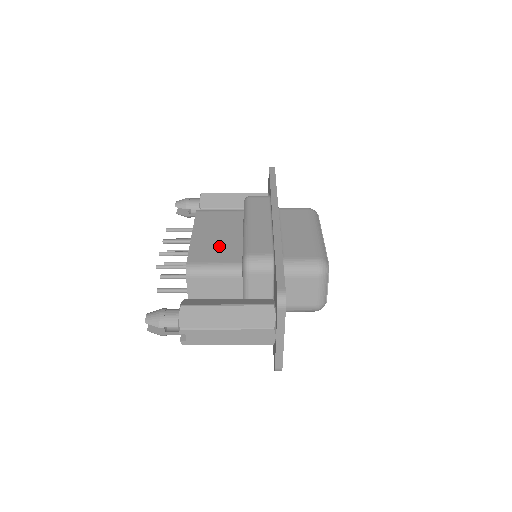
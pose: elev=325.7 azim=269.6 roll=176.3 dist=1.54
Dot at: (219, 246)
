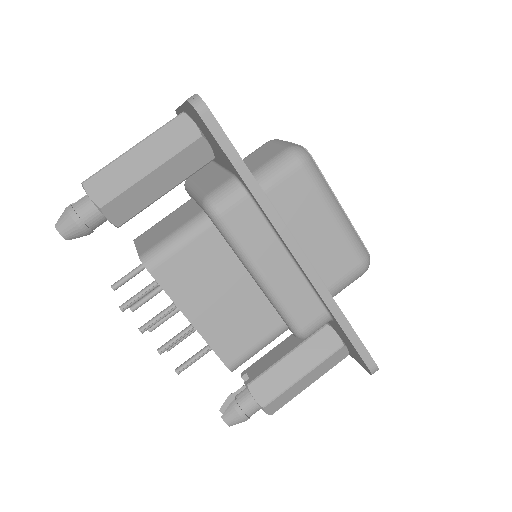
Dot at: (240, 317)
